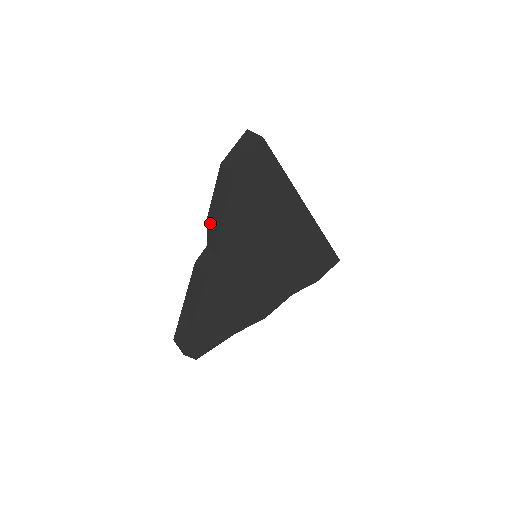
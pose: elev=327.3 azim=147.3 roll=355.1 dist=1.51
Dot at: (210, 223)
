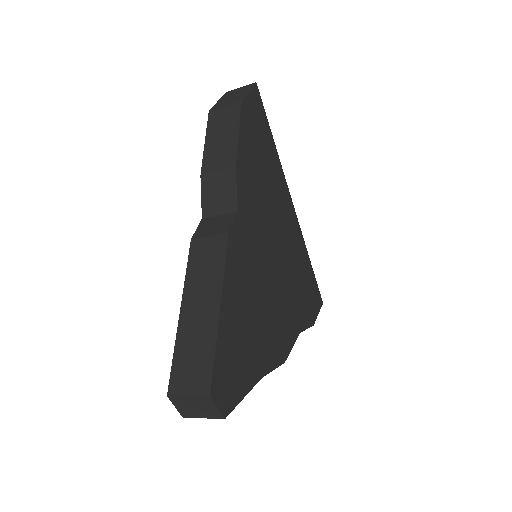
Dot at: (209, 175)
